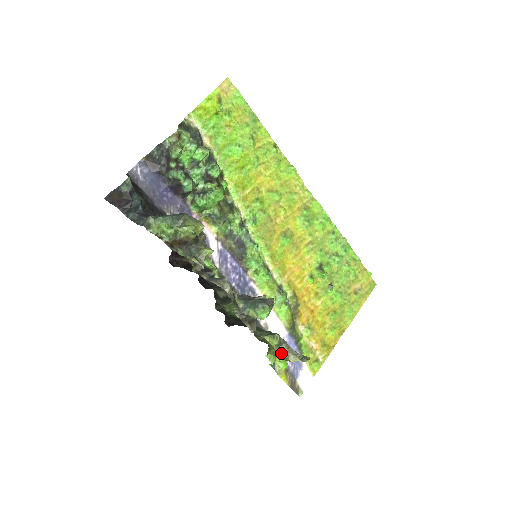
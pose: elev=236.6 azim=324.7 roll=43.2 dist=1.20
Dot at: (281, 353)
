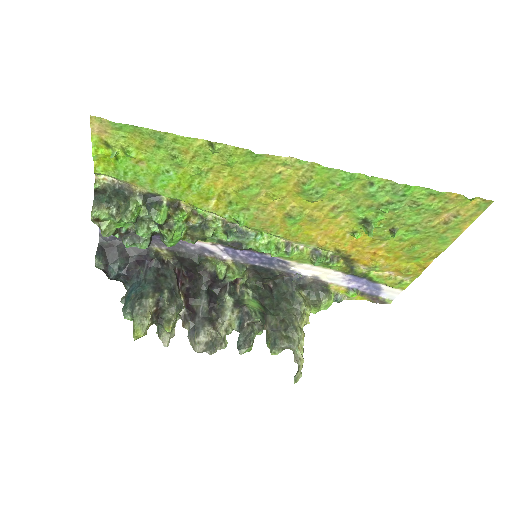
Dot at: (292, 350)
